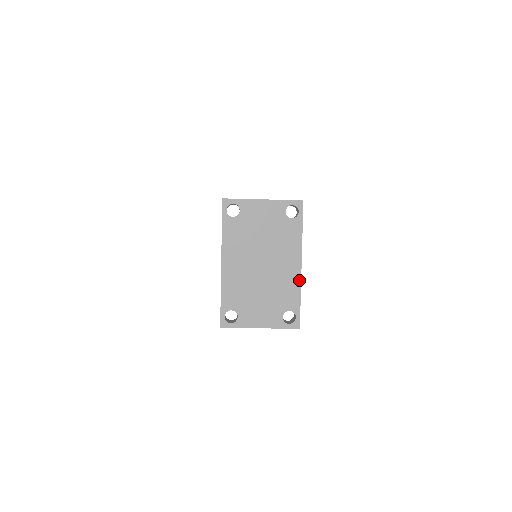
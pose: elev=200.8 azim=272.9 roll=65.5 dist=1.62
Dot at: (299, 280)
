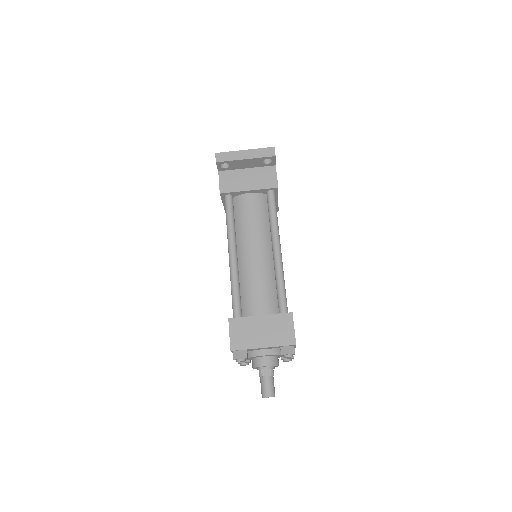
Dot at: occluded
